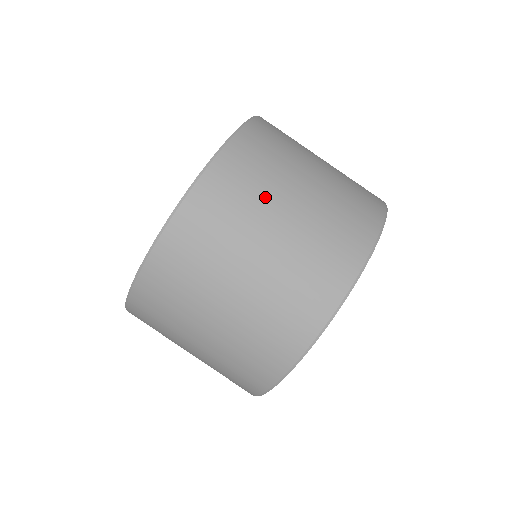
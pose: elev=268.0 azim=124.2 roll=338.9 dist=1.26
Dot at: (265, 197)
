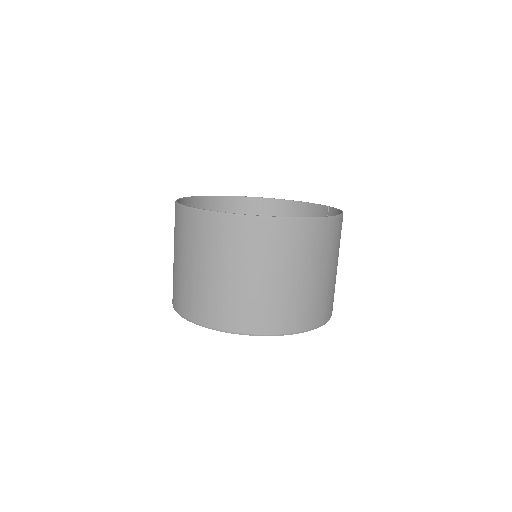
Dot at: (298, 260)
